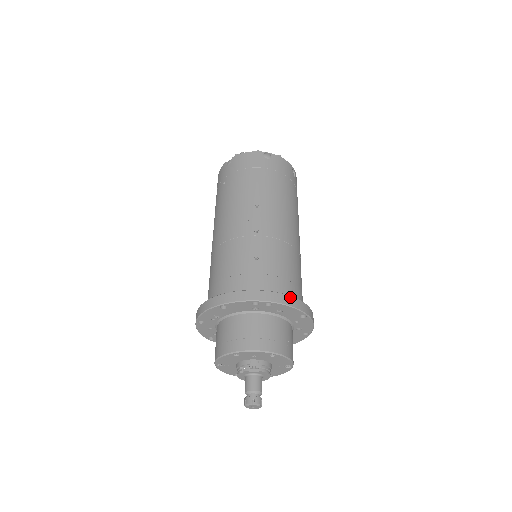
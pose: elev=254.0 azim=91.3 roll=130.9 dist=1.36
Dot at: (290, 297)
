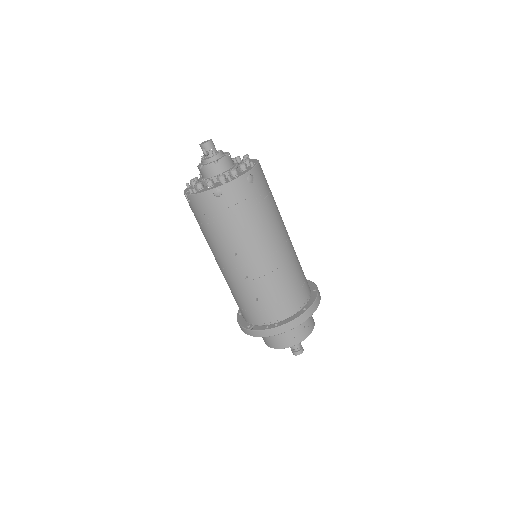
Dot at: (292, 322)
